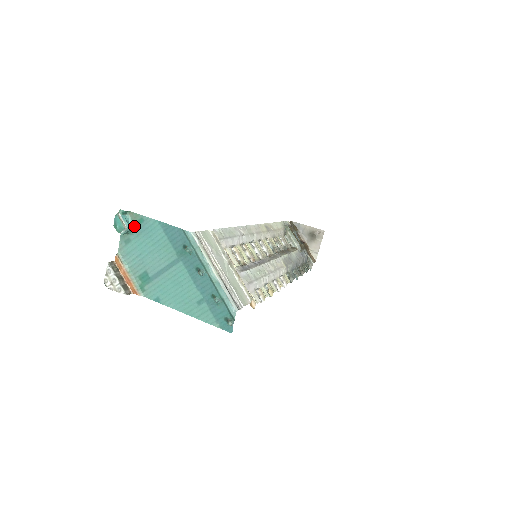
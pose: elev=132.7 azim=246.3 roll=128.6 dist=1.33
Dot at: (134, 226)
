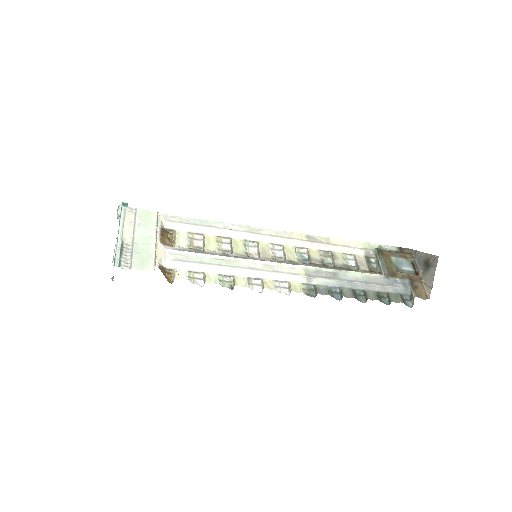
Dot at: occluded
